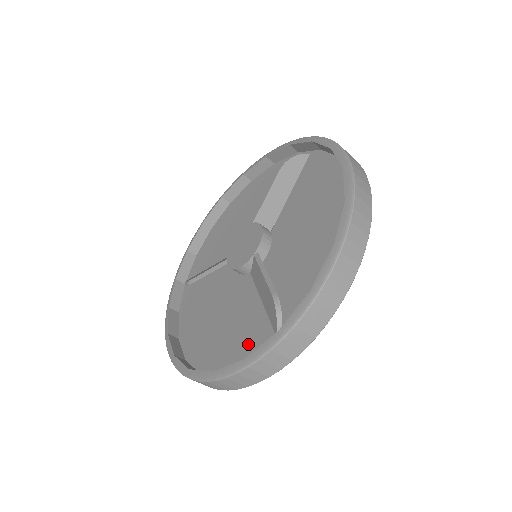
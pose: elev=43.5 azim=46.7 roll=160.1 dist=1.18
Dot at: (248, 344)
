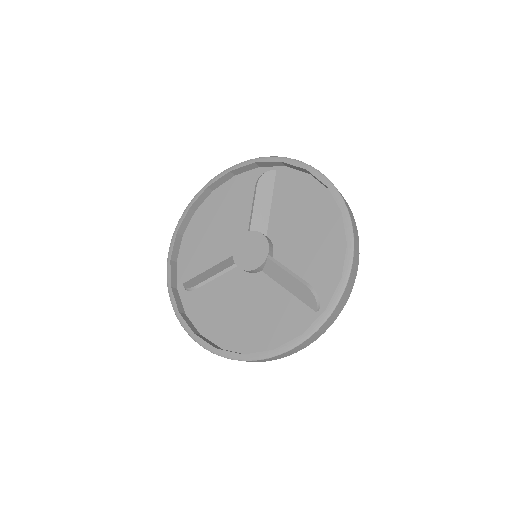
Dot at: (289, 323)
